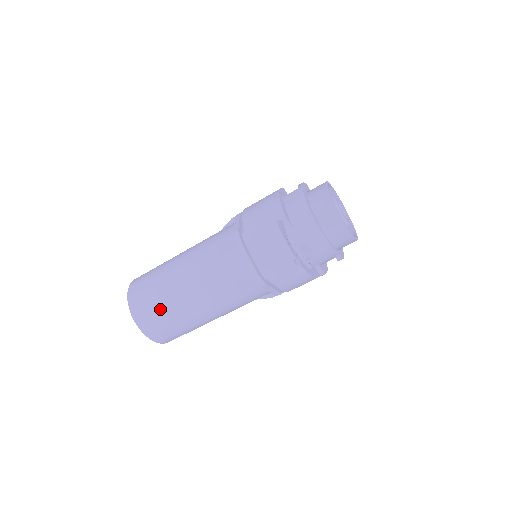
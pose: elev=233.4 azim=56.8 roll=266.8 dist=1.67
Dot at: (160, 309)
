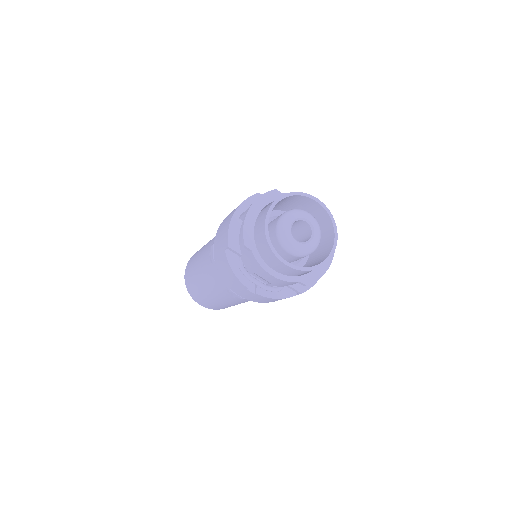
Dot at: (197, 292)
